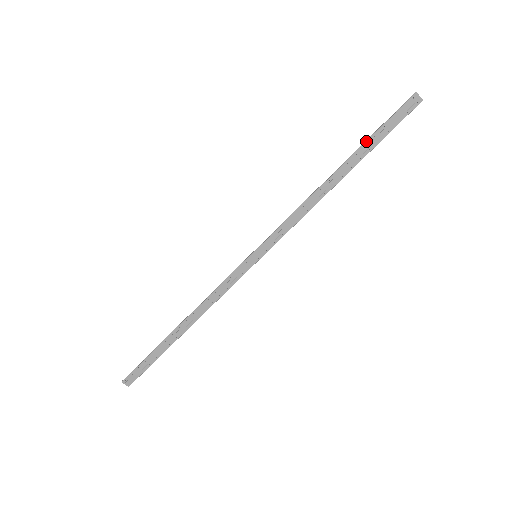
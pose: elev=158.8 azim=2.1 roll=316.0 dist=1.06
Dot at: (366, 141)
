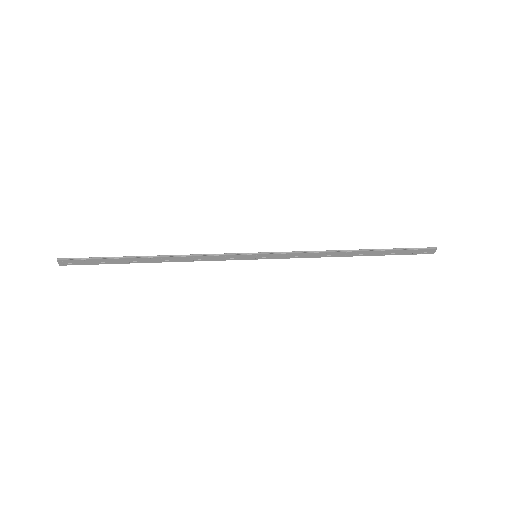
Dot at: (388, 250)
